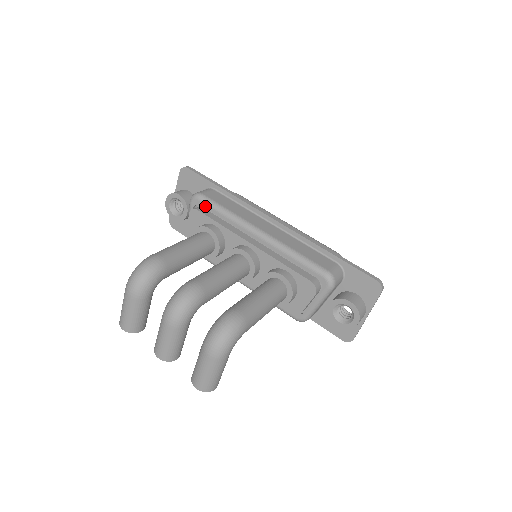
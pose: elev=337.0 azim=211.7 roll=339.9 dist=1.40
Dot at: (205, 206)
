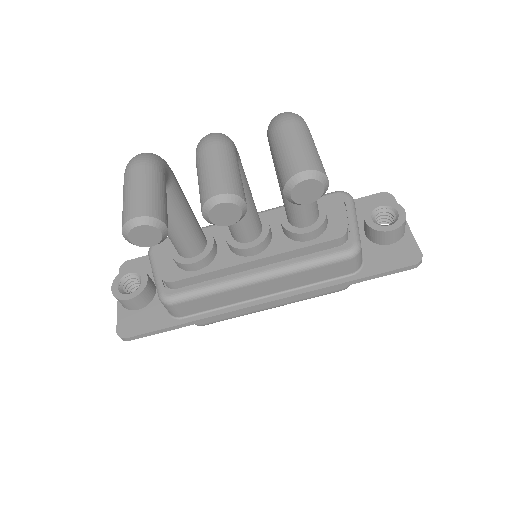
Dot at: occluded
